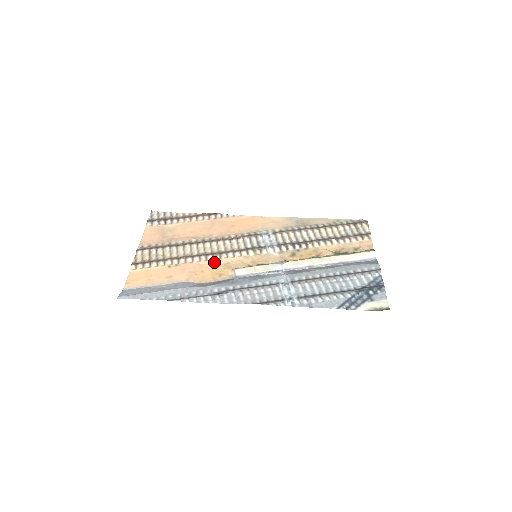
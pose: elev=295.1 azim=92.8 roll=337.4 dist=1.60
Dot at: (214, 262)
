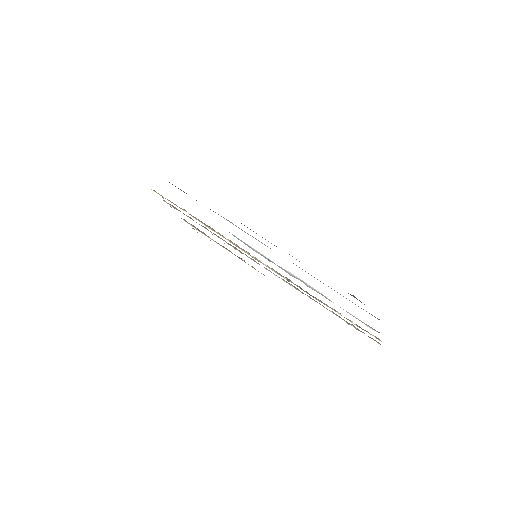
Dot at: (217, 232)
